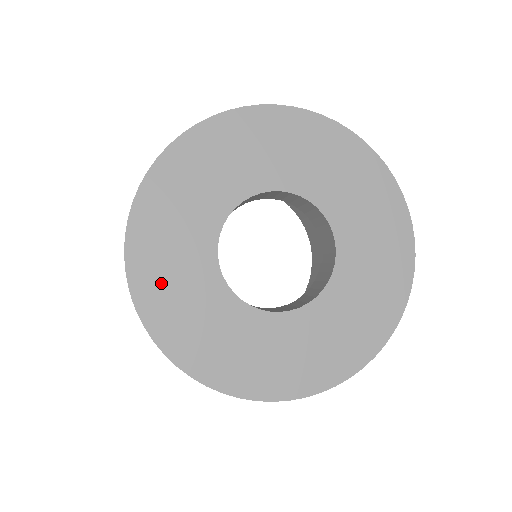
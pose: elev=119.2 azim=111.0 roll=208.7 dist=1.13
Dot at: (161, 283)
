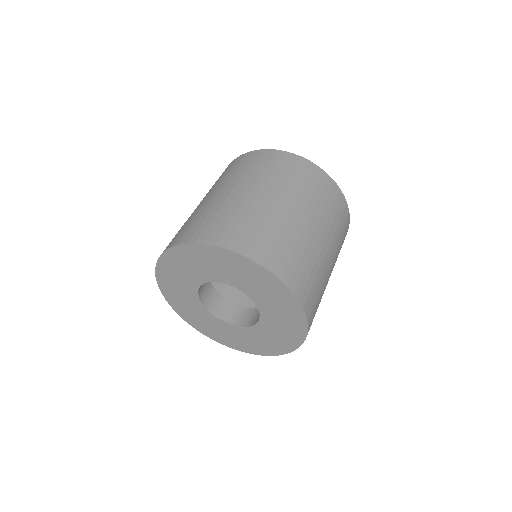
Dot at: (174, 267)
